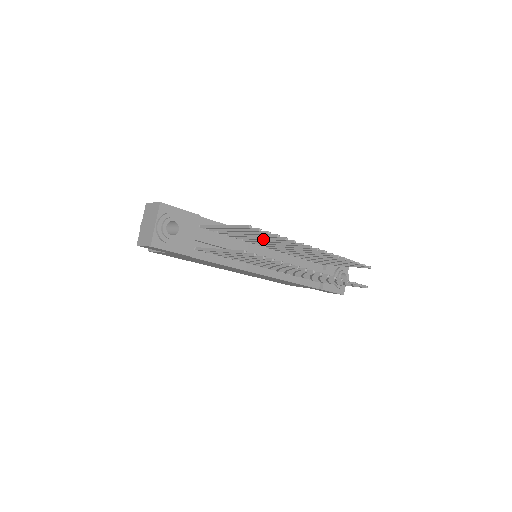
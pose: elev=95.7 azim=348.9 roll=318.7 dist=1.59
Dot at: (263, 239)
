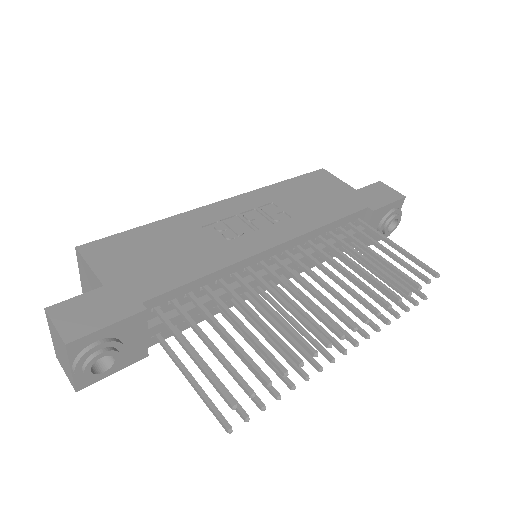
Dot at: occluded
